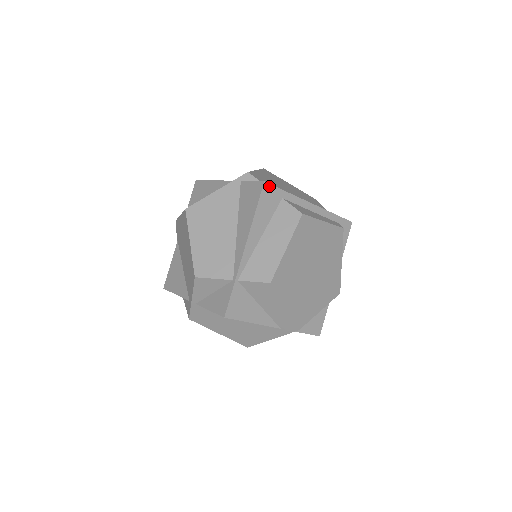
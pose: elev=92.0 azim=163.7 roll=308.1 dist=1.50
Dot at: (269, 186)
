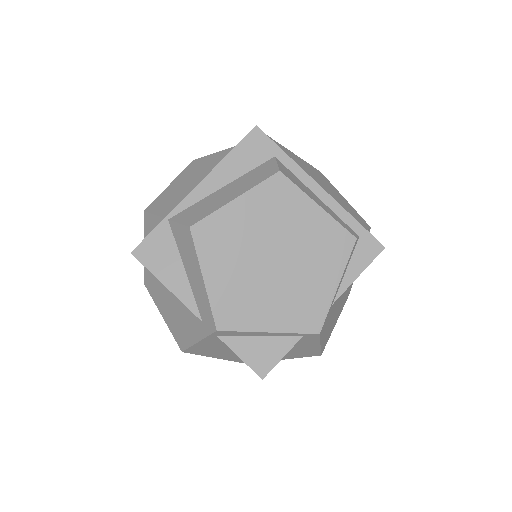
Dot at: (261, 134)
